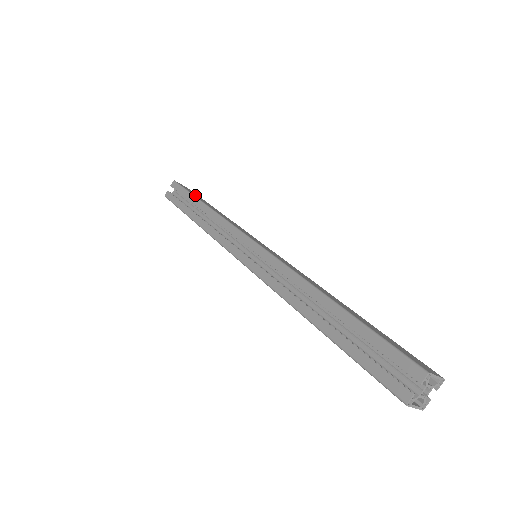
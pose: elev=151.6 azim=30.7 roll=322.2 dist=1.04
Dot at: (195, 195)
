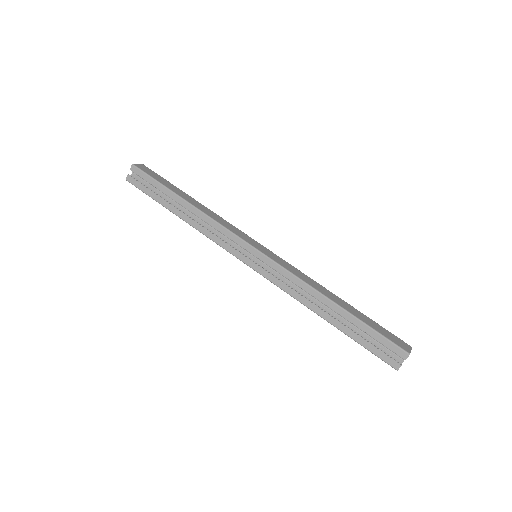
Dot at: (166, 185)
